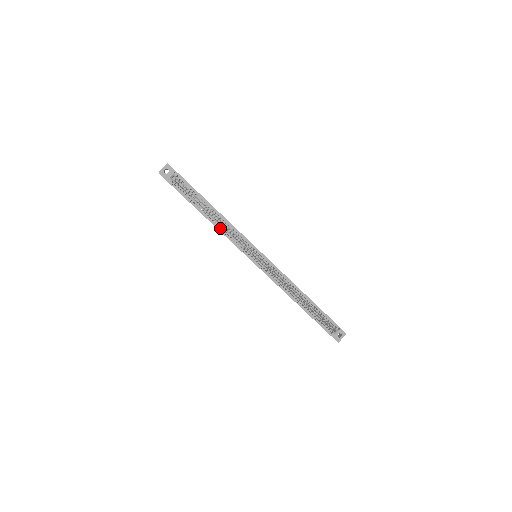
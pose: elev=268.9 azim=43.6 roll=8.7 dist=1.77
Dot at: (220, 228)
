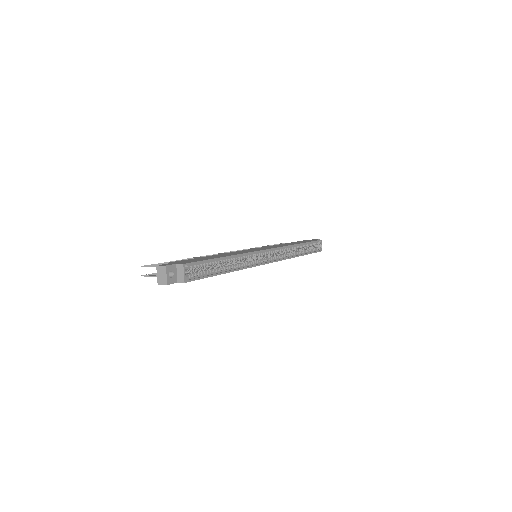
Dot at: (239, 267)
